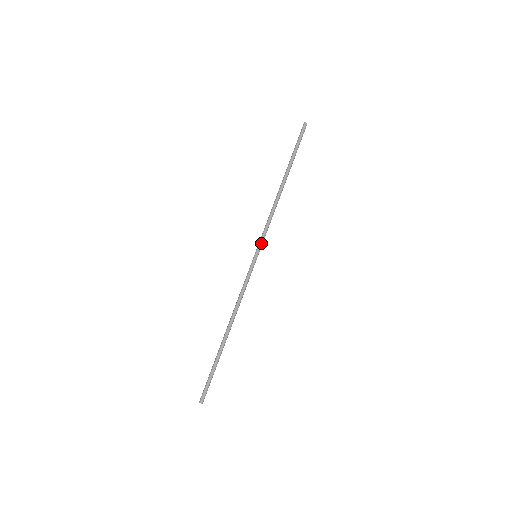
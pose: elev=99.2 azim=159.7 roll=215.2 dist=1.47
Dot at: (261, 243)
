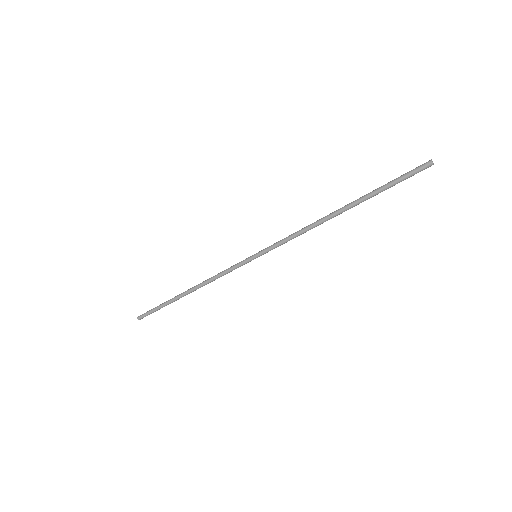
Dot at: occluded
